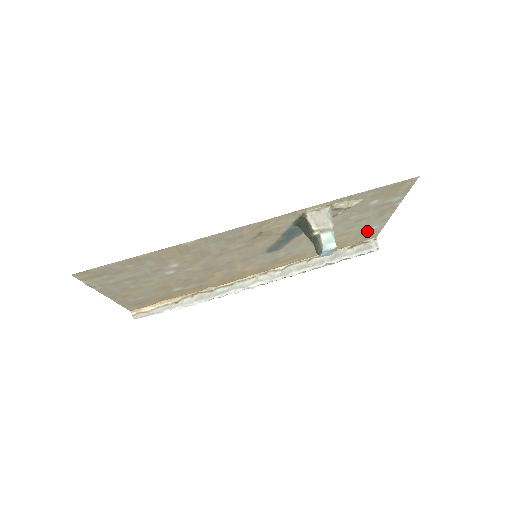
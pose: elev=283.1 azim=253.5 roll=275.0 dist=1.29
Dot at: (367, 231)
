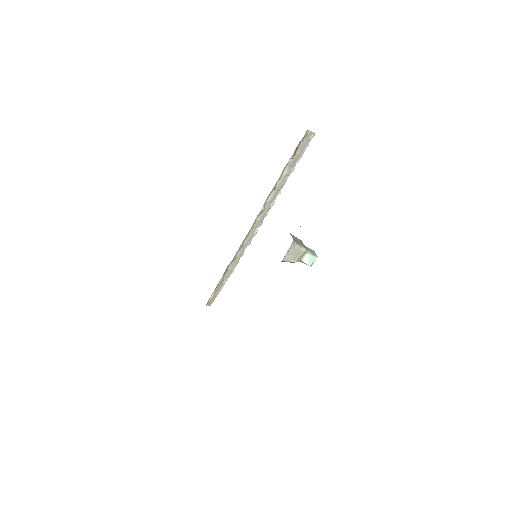
Dot at: occluded
